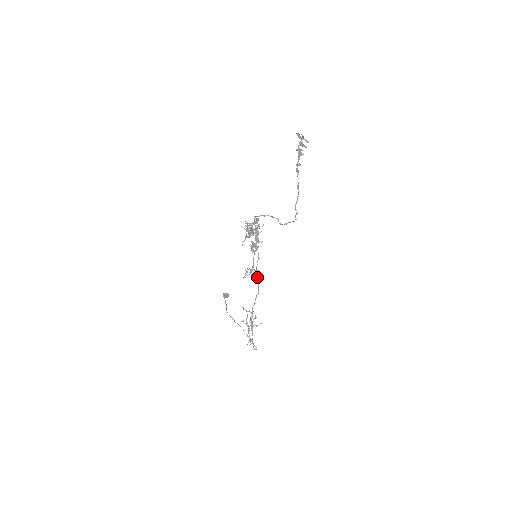
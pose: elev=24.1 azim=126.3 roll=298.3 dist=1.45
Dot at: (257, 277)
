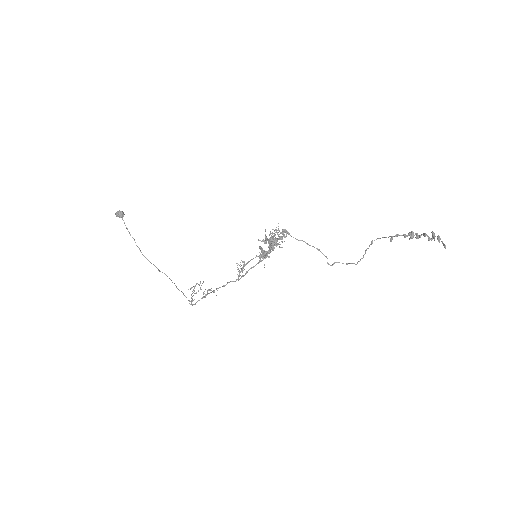
Dot at: occluded
